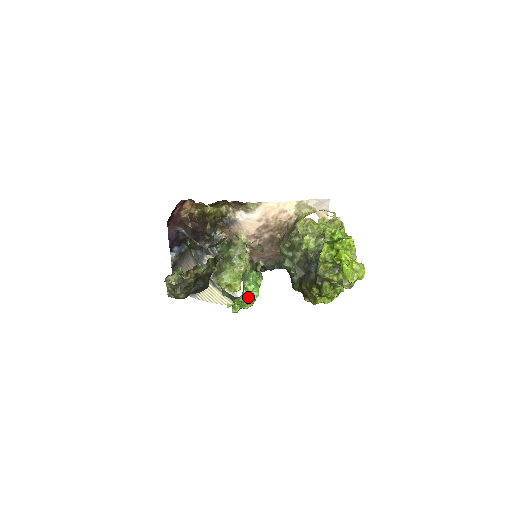
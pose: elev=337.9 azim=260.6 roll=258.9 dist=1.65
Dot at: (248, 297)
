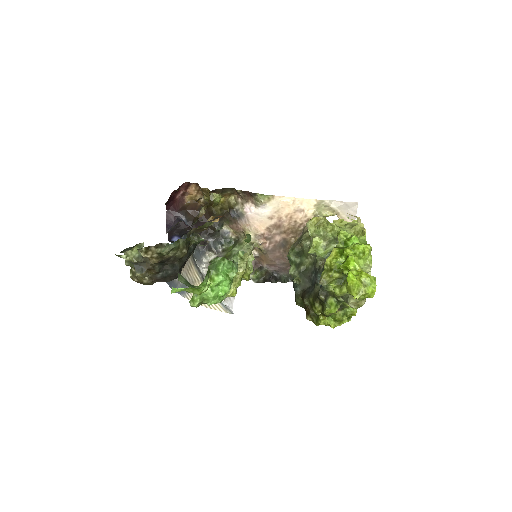
Dot at: (213, 290)
